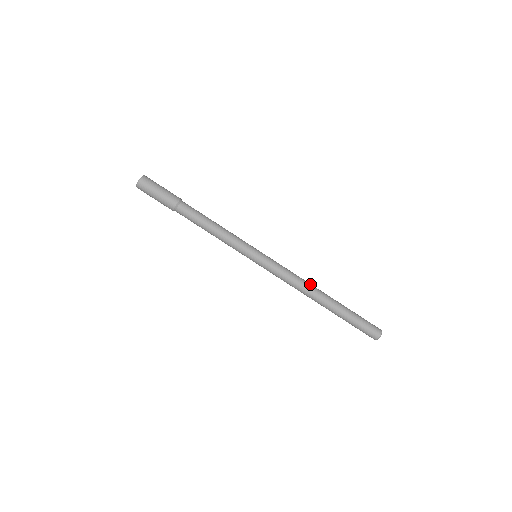
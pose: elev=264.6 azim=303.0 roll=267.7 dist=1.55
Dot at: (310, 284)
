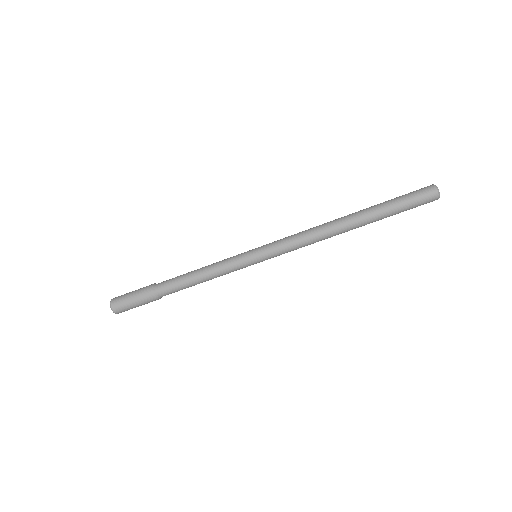
Dot at: (324, 224)
